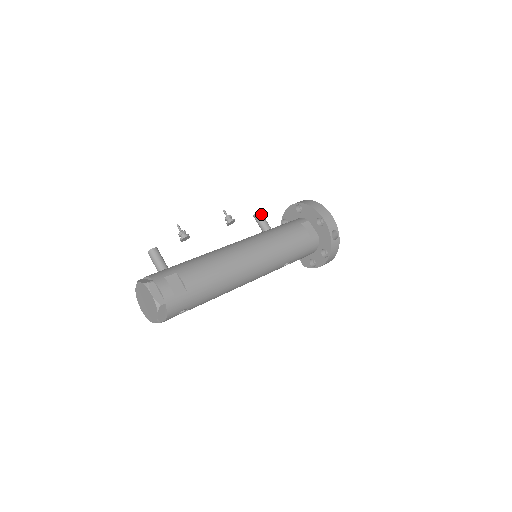
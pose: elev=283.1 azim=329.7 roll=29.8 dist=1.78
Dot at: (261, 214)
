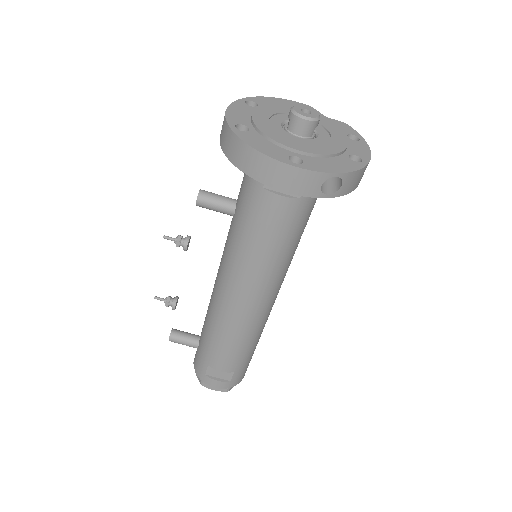
Dot at: (202, 202)
